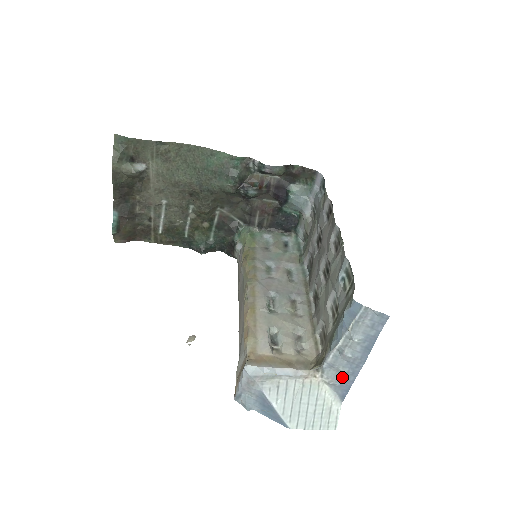
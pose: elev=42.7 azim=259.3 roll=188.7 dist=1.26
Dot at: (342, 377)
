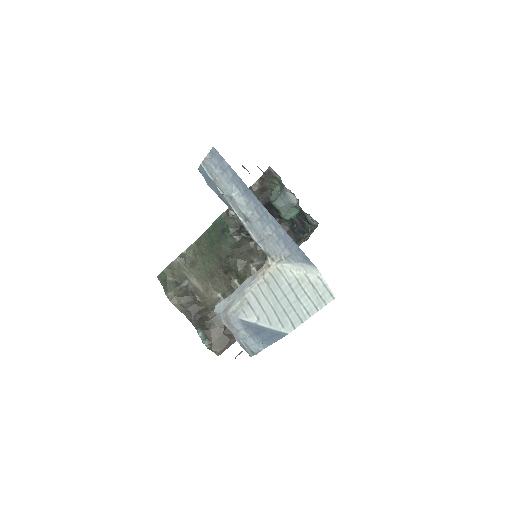
Dot at: (279, 241)
